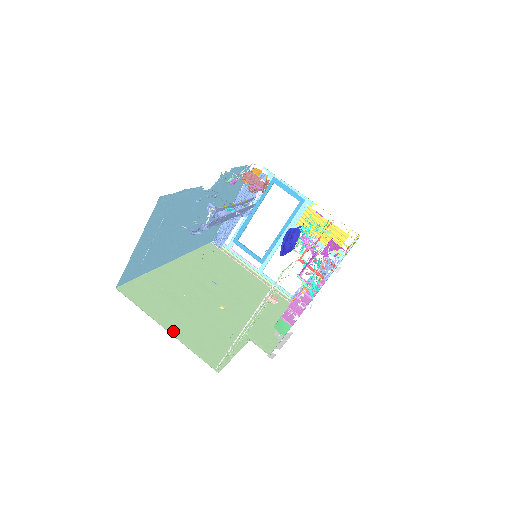
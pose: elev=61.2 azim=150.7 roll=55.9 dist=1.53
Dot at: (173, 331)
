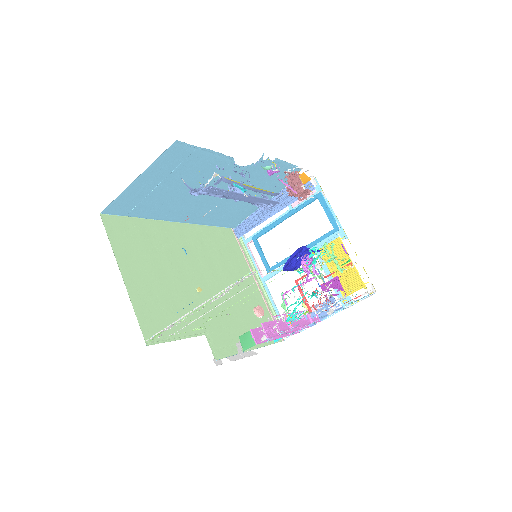
Dot at: (129, 282)
